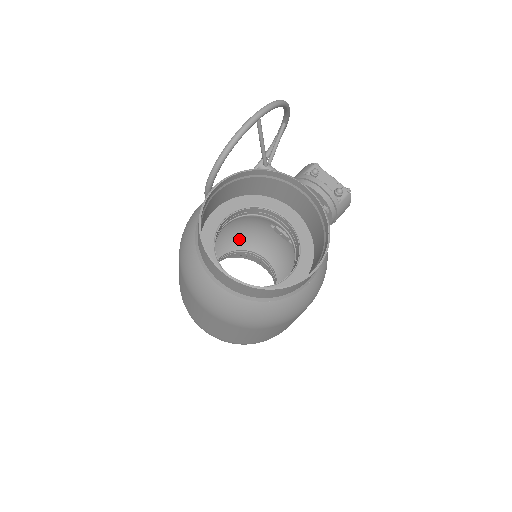
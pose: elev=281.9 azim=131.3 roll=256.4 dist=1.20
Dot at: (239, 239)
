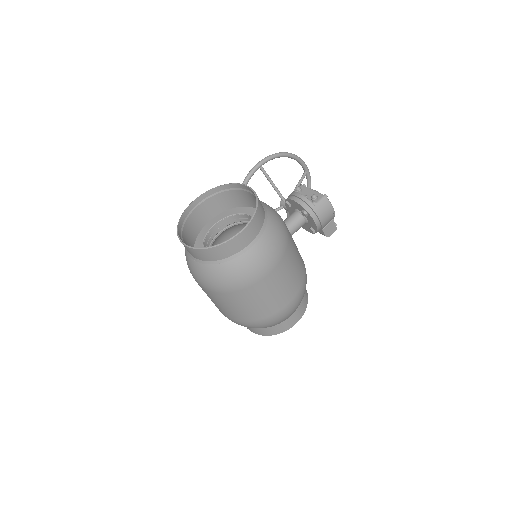
Dot at: occluded
